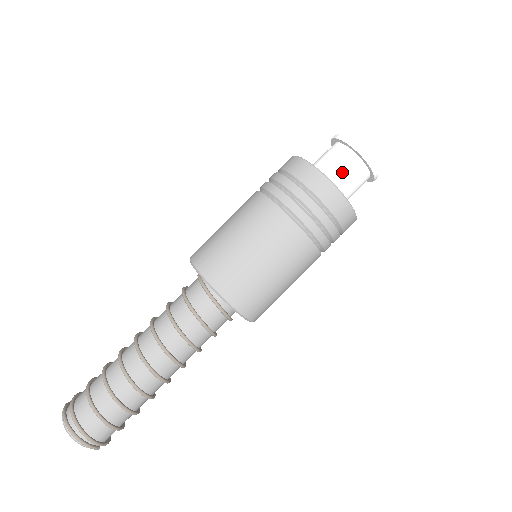
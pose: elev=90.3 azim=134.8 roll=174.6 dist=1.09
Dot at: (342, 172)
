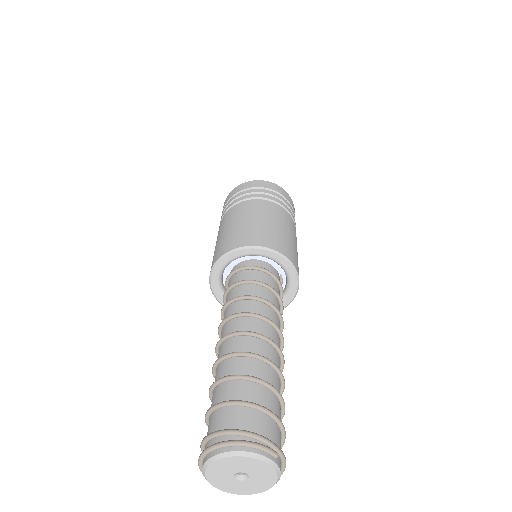
Dot at: occluded
